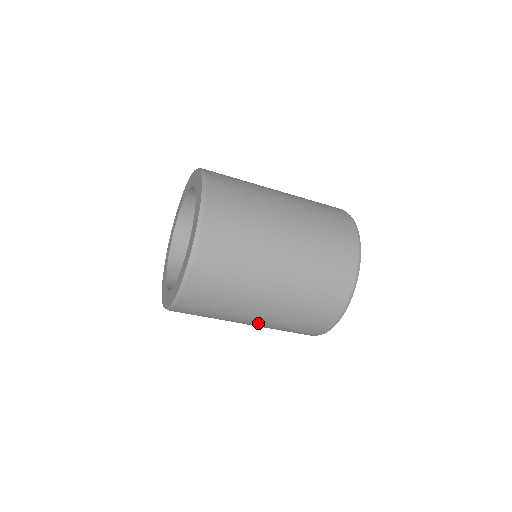
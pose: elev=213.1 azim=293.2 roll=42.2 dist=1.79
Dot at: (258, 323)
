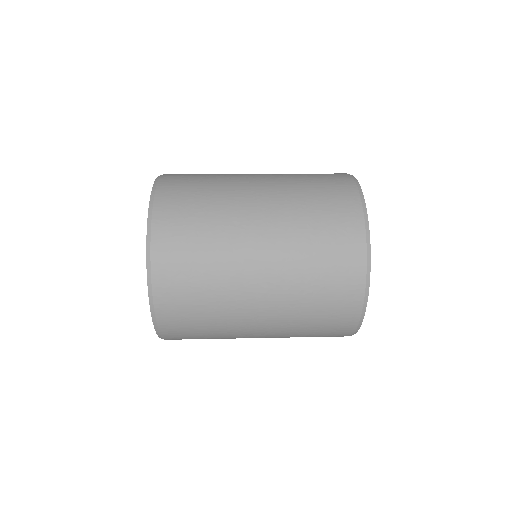
Dot at: occluded
